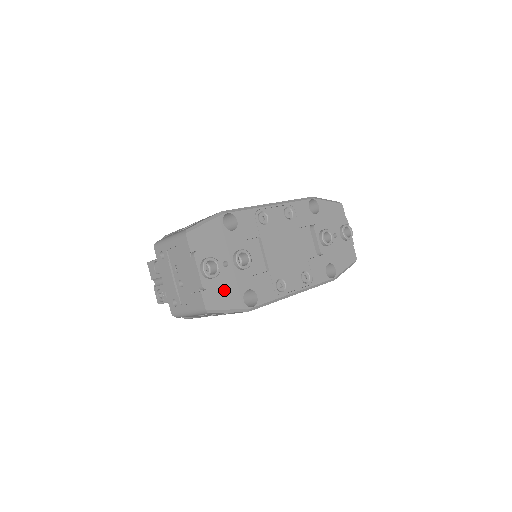
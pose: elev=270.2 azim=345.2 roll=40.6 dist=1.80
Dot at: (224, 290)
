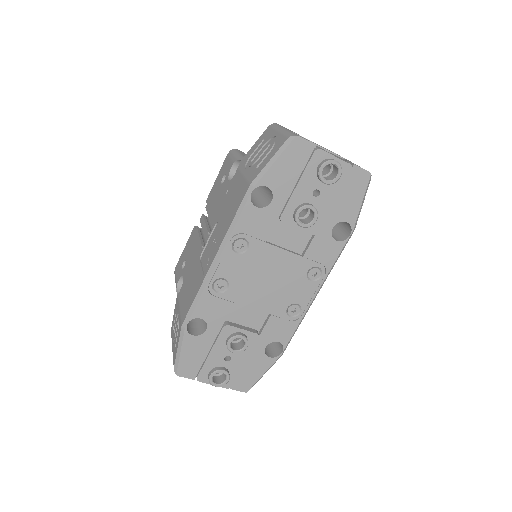
Dot at: (246, 369)
